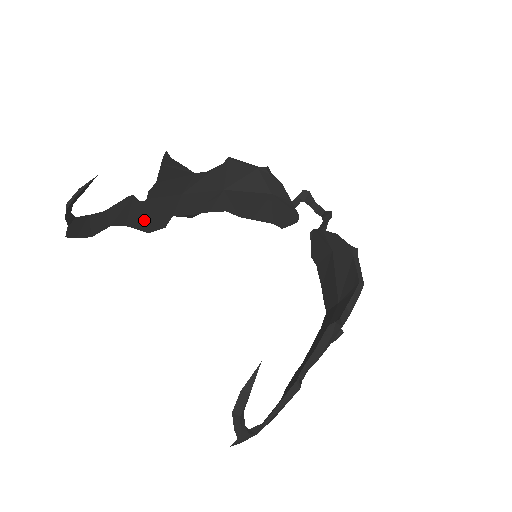
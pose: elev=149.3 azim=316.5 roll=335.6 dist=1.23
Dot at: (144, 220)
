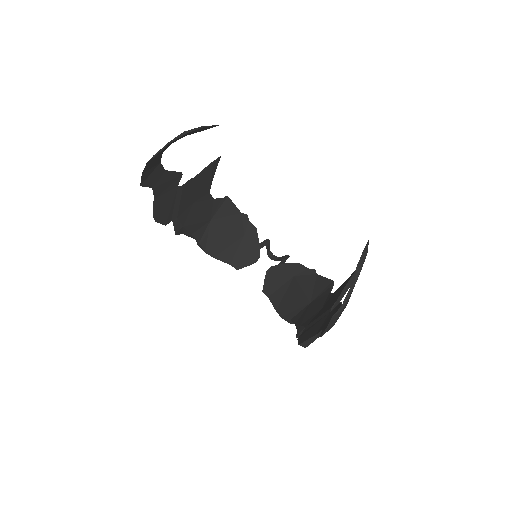
Dot at: (165, 205)
